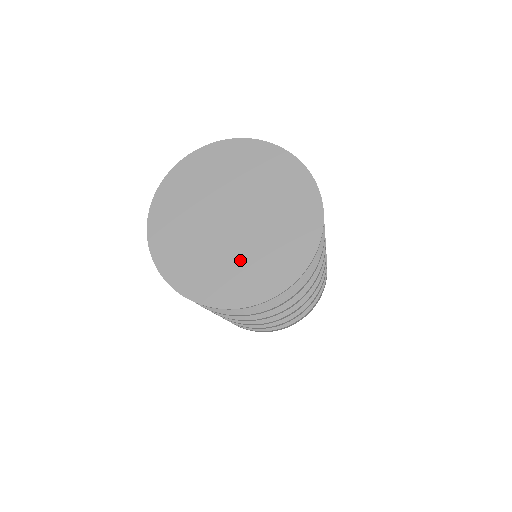
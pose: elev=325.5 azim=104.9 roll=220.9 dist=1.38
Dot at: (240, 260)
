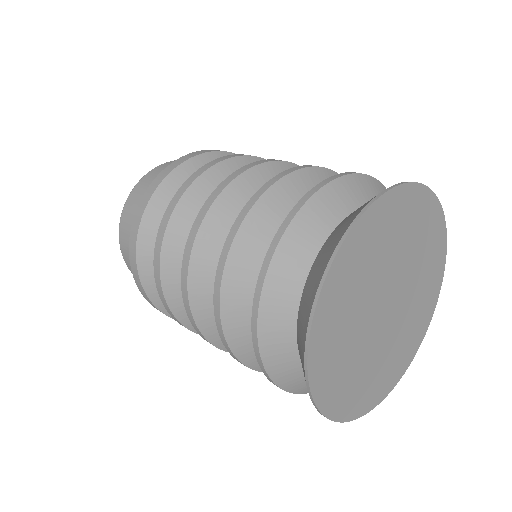
Dot at: (394, 345)
